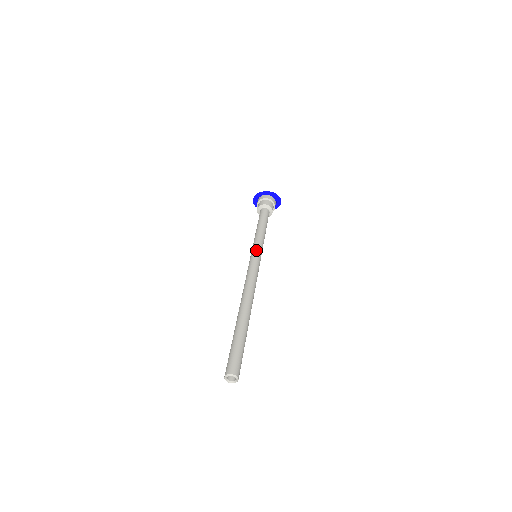
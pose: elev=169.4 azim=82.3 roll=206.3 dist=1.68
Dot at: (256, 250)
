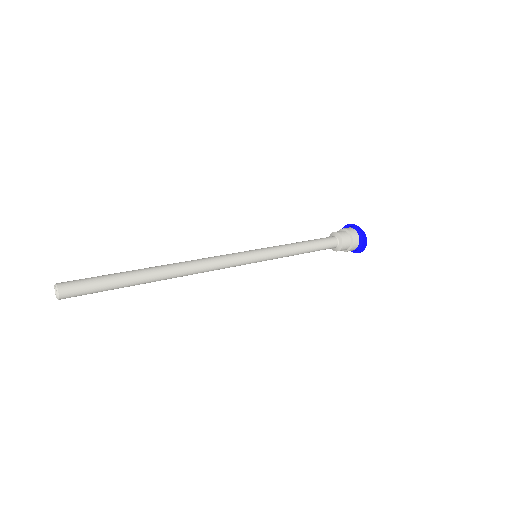
Dot at: (259, 249)
